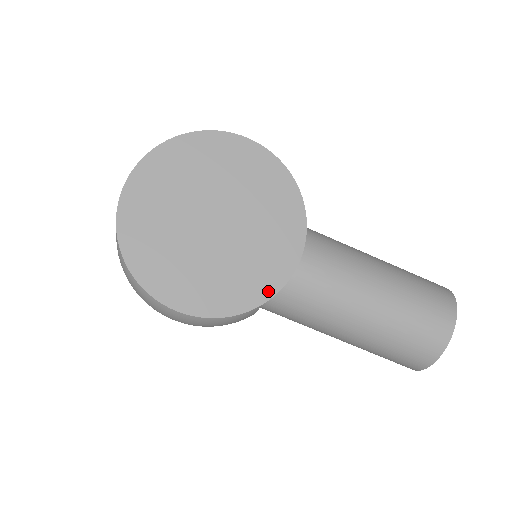
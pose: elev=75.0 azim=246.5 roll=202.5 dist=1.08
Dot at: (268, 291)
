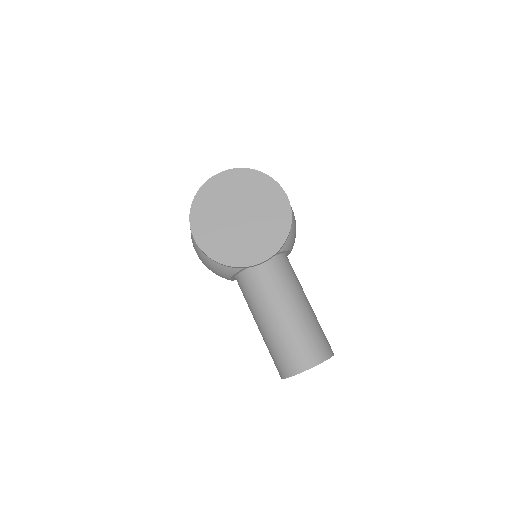
Dot at: (236, 263)
